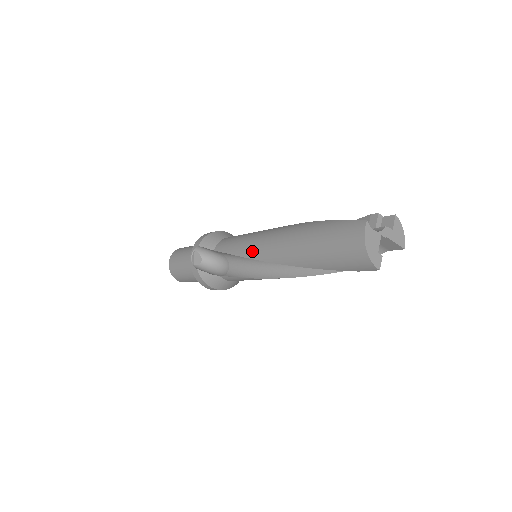
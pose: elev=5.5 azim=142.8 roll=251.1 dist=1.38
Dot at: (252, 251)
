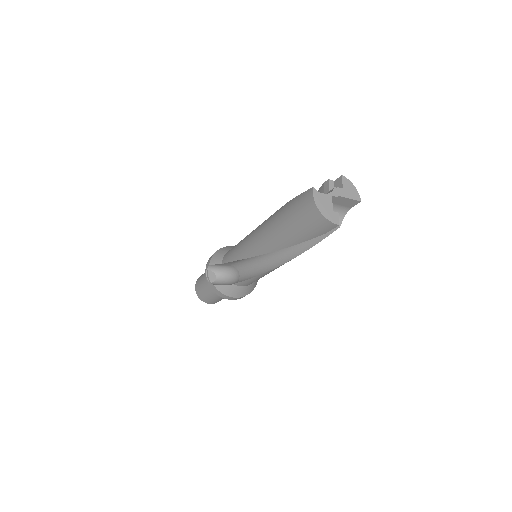
Dot at: (246, 251)
